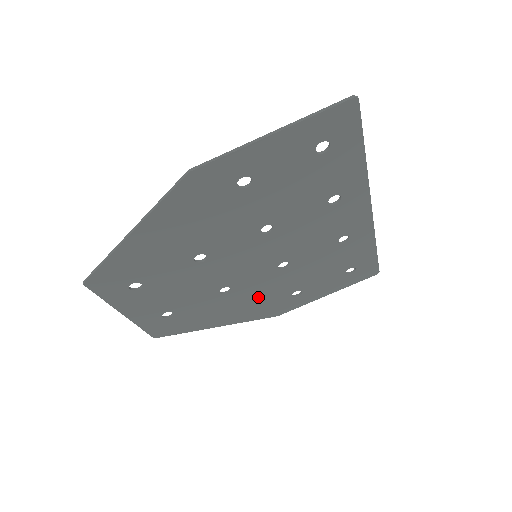
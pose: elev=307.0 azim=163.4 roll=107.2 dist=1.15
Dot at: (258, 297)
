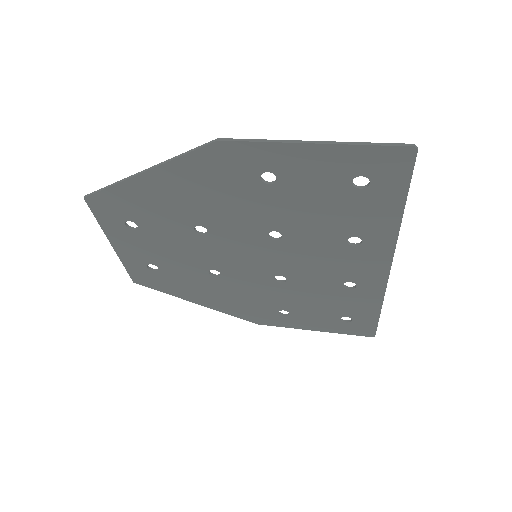
Dot at: (245, 296)
